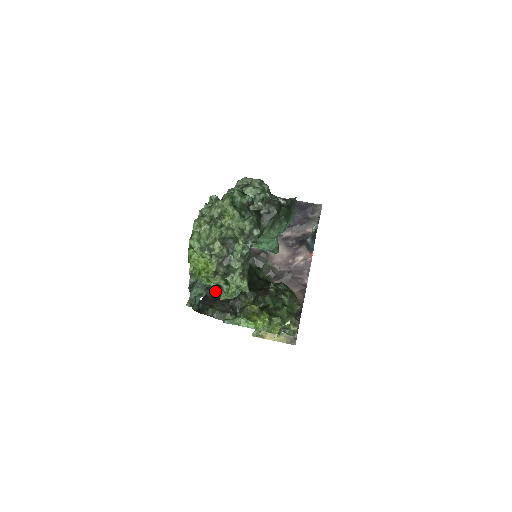
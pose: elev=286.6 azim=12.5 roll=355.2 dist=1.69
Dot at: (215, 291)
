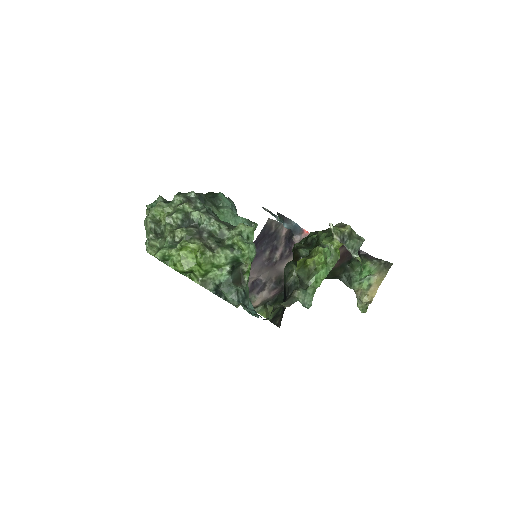
Dot at: (245, 279)
